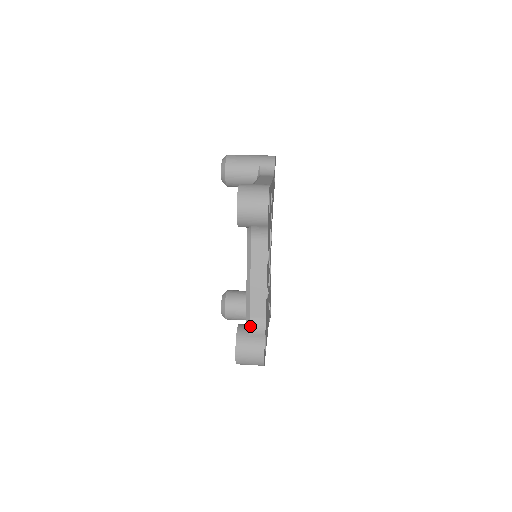
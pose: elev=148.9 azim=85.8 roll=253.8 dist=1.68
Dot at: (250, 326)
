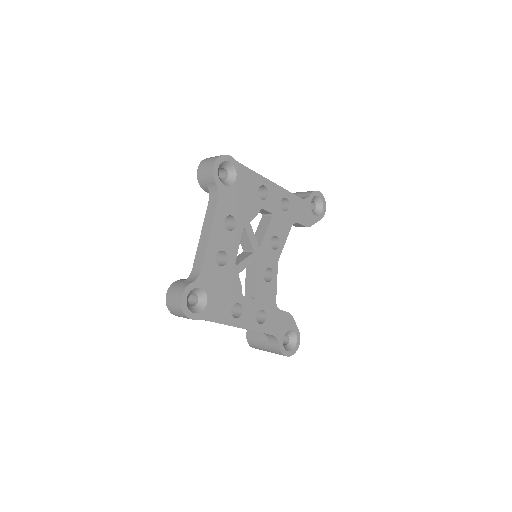
Dot at: (189, 276)
